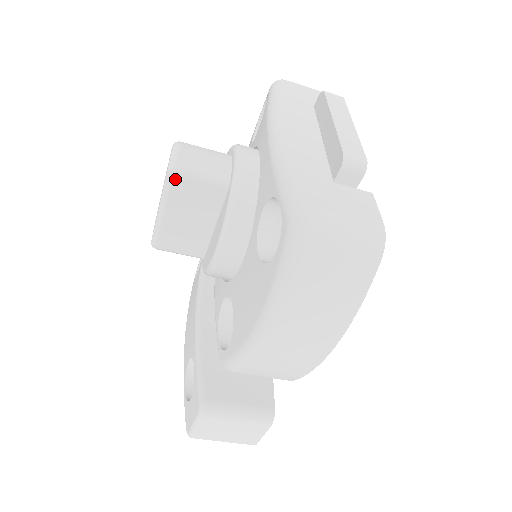
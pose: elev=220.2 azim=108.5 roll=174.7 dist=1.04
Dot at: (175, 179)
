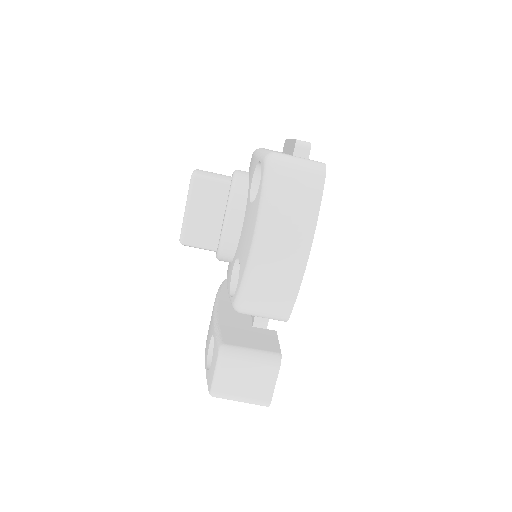
Dot at: (196, 181)
